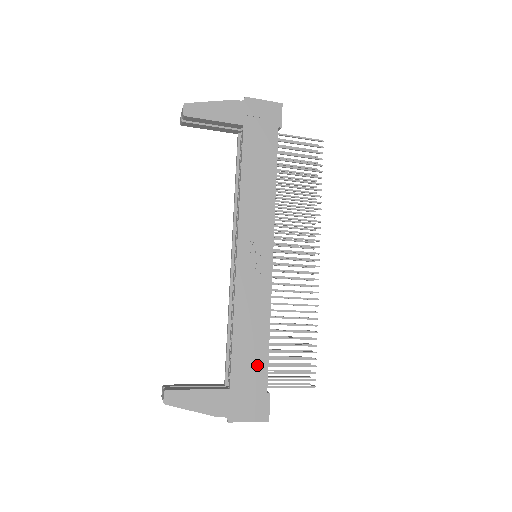
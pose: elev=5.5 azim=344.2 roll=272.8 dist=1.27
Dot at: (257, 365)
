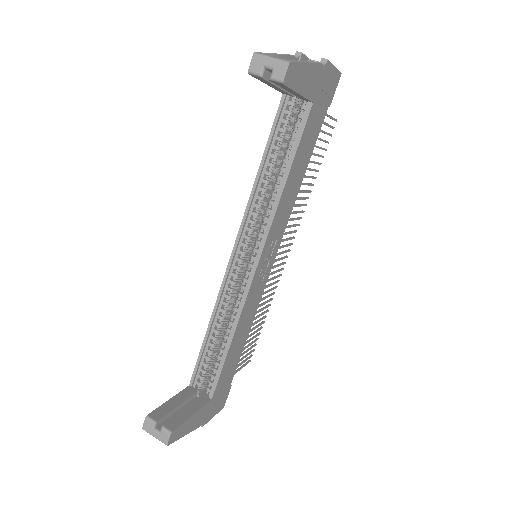
Dot at: (233, 367)
